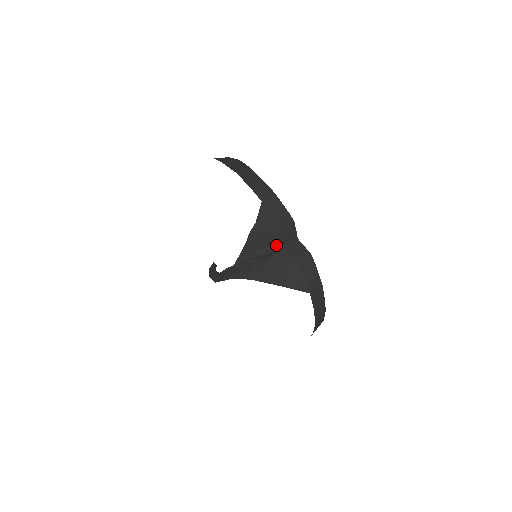
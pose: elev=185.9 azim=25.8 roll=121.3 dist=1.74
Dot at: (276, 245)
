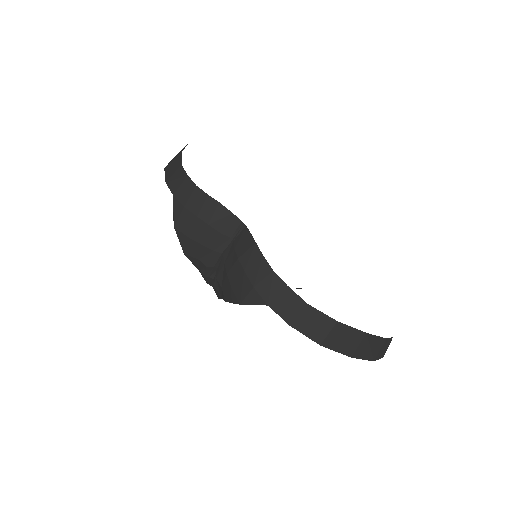
Dot at: (217, 245)
